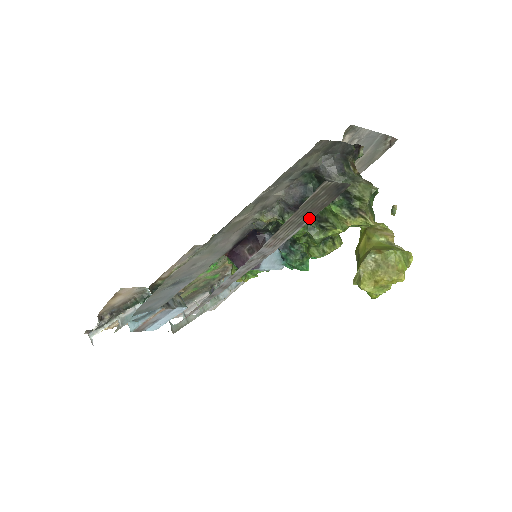
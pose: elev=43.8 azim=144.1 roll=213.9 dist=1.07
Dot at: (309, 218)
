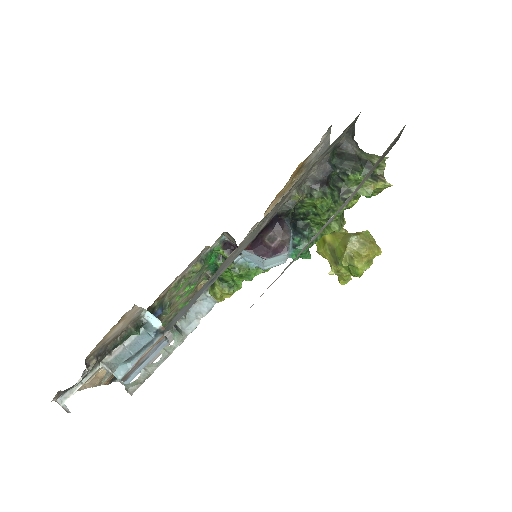
Dot at: (375, 168)
